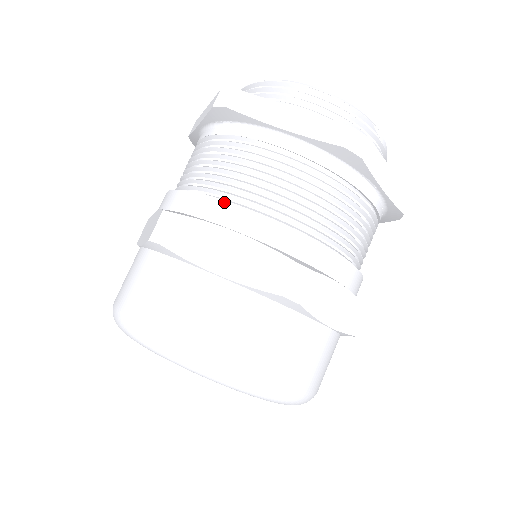
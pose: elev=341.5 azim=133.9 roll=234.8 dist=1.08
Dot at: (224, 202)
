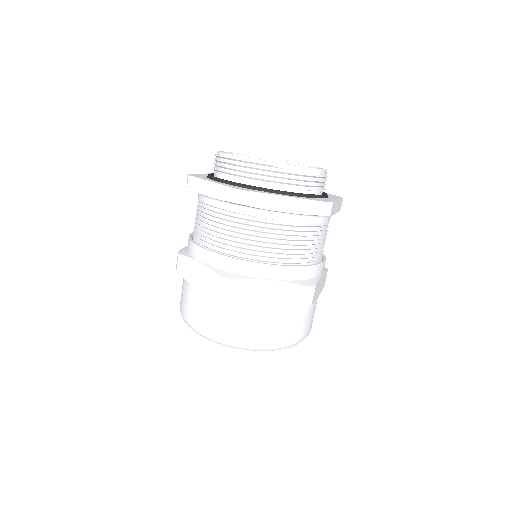
Dot at: (194, 244)
